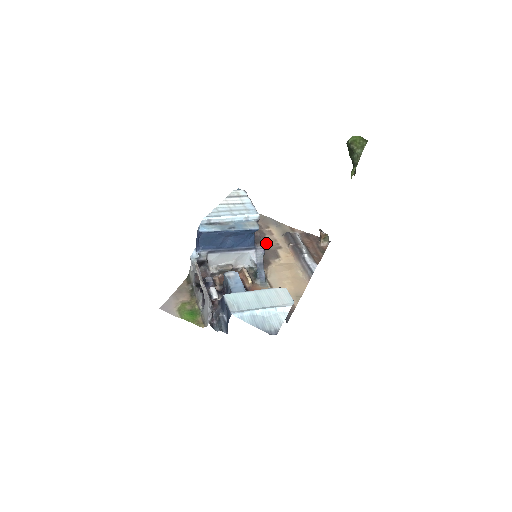
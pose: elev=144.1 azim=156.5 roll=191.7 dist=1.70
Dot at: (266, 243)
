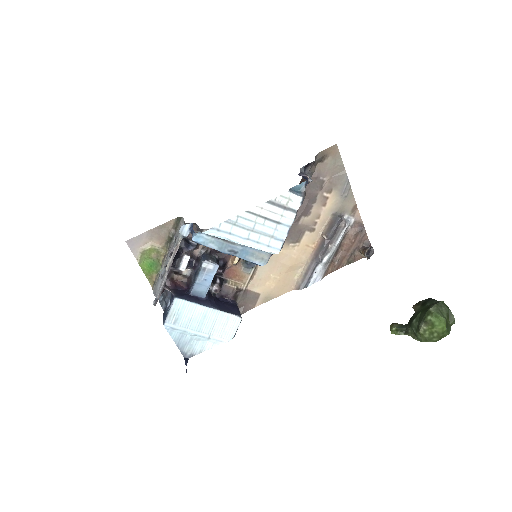
Dot at: (303, 216)
